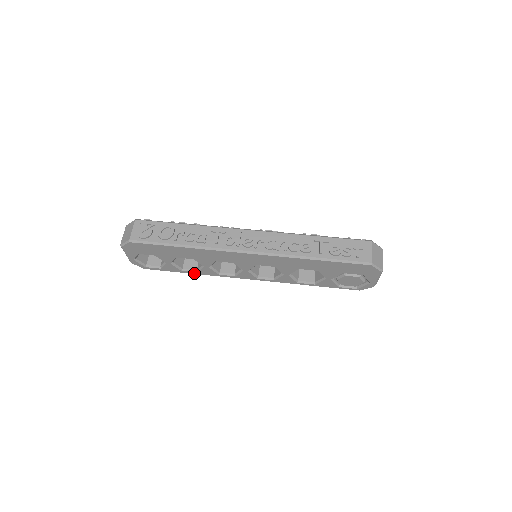
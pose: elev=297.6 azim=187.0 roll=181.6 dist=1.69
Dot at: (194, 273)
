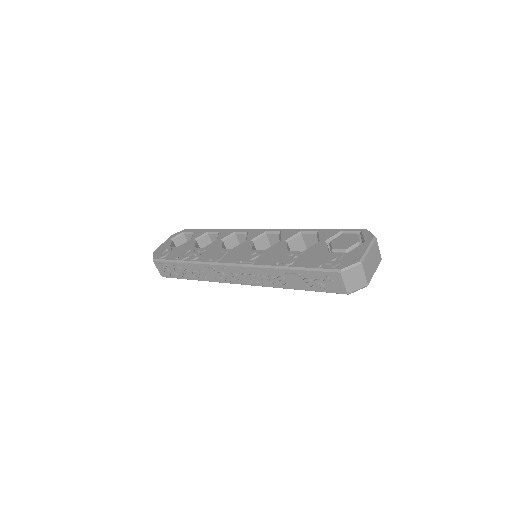
Dot at: occluded
